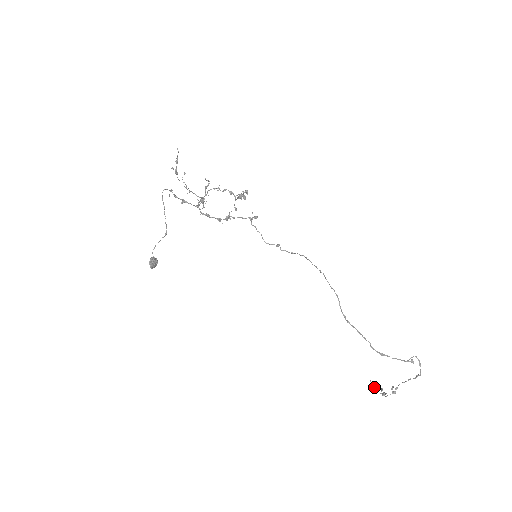
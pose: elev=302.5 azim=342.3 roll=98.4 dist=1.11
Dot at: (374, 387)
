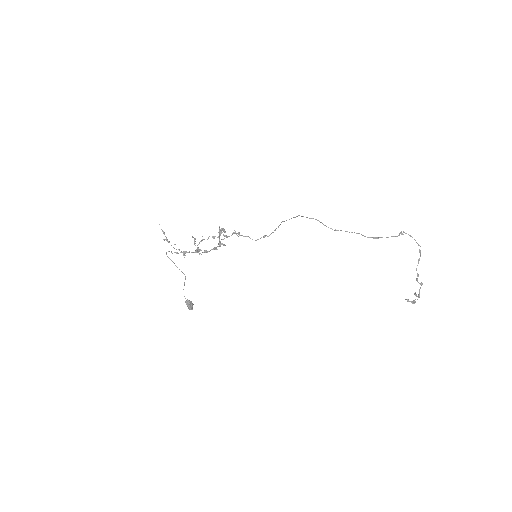
Dot at: (412, 302)
